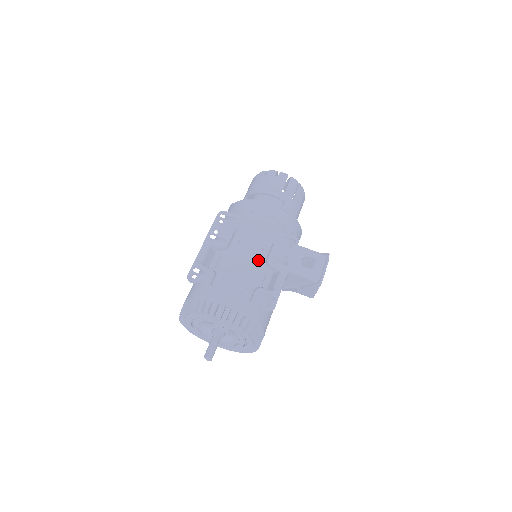
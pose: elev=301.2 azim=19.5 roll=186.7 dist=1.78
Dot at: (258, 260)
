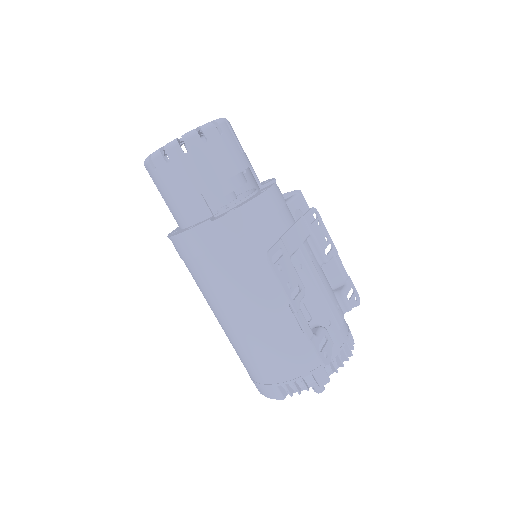
Dot at: (319, 268)
